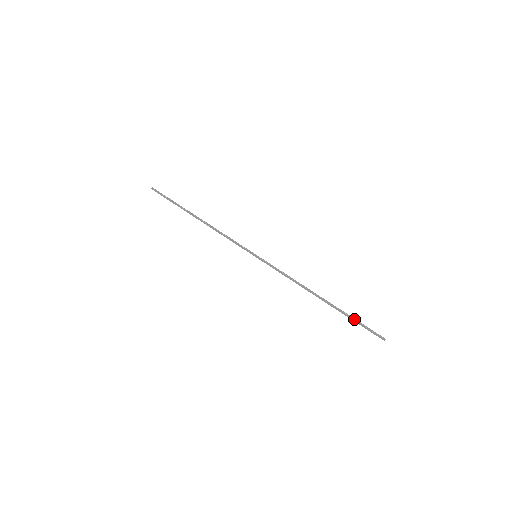
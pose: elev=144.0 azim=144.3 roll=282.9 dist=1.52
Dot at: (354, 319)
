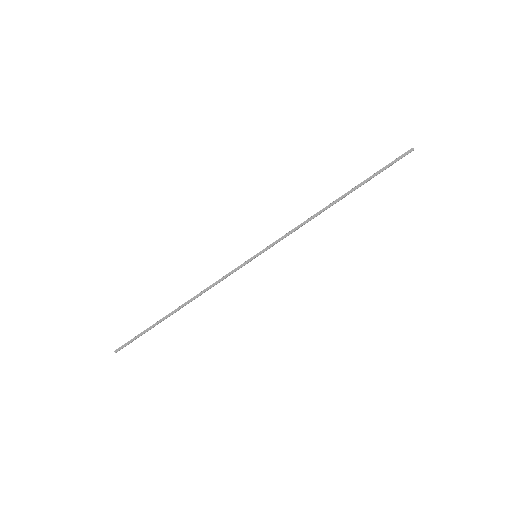
Dot at: (376, 173)
